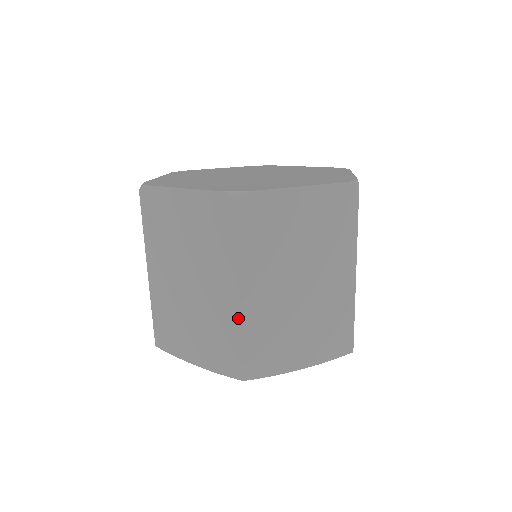
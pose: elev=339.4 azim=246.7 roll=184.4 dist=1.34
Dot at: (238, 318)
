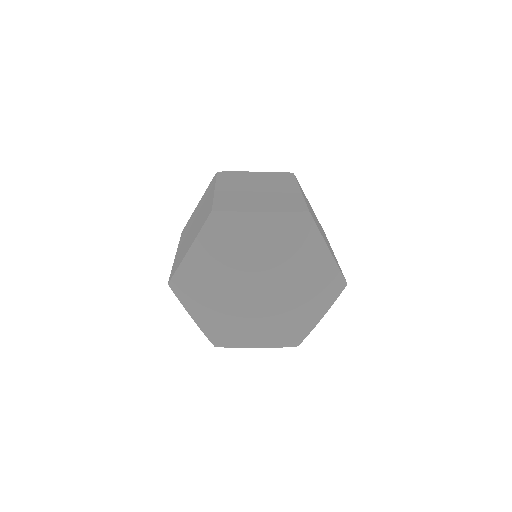
Dot at: occluded
